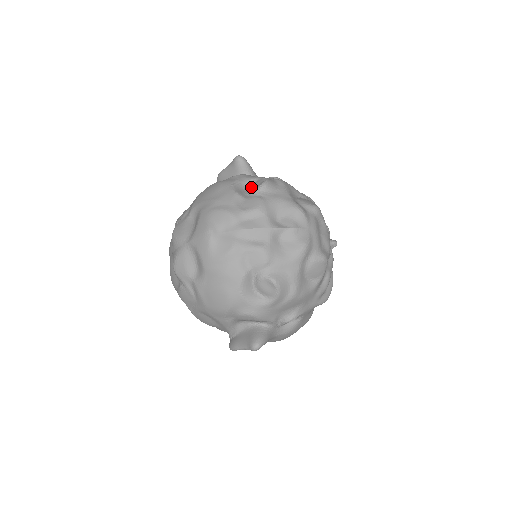
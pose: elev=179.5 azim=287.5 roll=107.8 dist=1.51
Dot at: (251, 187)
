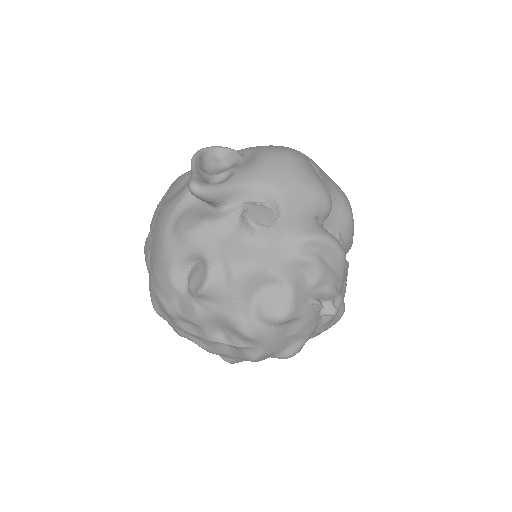
Dot at: (192, 278)
